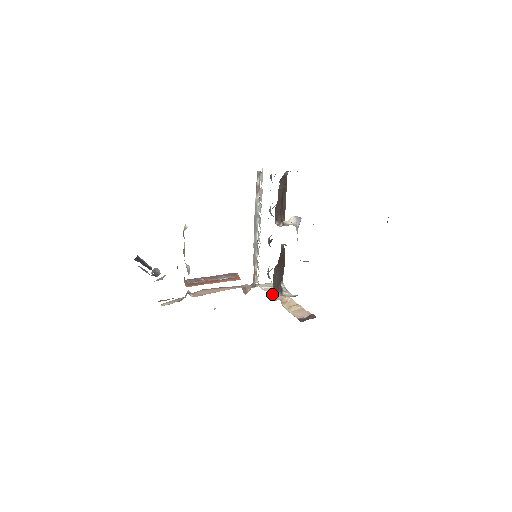
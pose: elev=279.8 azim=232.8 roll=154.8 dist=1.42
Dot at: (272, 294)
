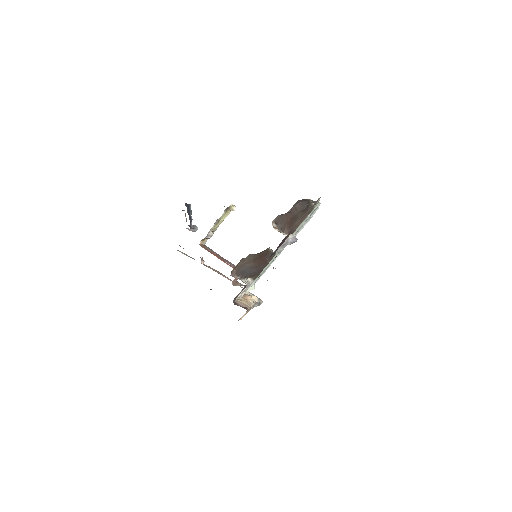
Dot at: occluded
